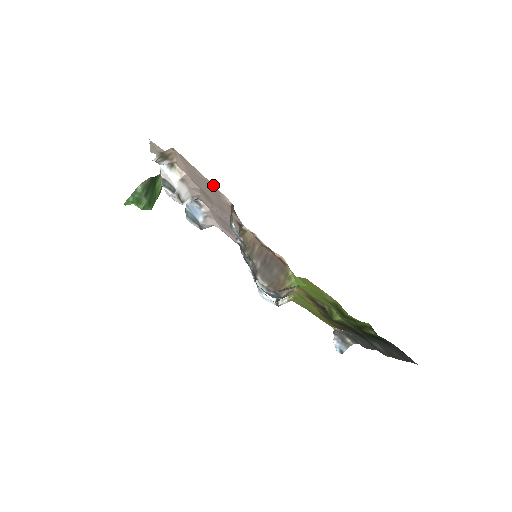
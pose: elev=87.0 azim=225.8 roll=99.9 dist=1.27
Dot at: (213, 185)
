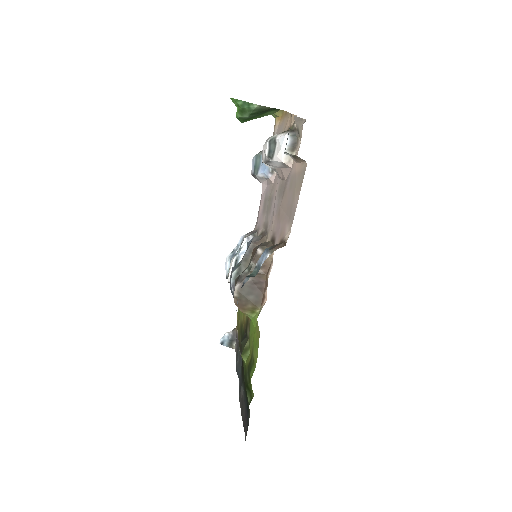
Dot at: occluded
